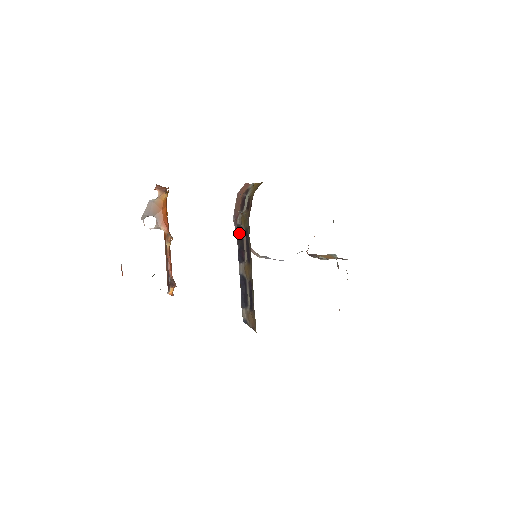
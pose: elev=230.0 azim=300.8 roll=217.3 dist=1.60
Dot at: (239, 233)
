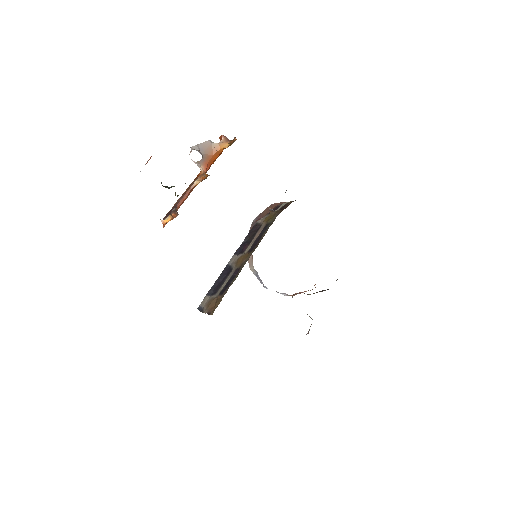
Dot at: (254, 229)
